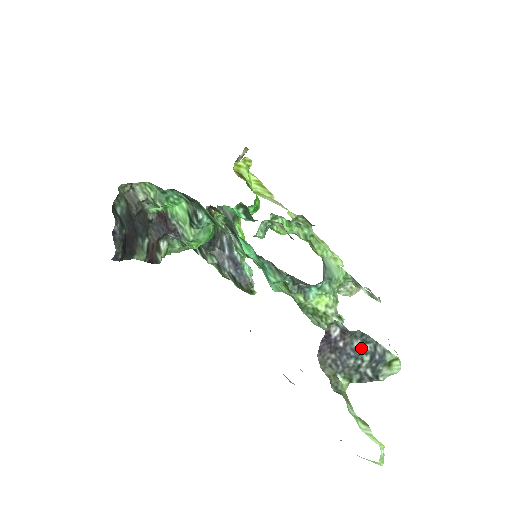
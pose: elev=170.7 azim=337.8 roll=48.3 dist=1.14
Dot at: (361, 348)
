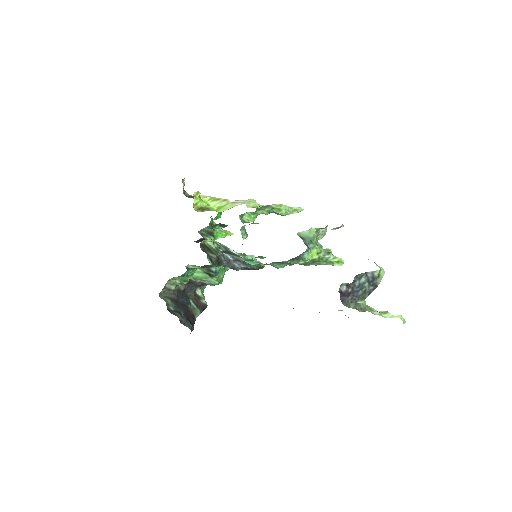
Dot at: (361, 283)
